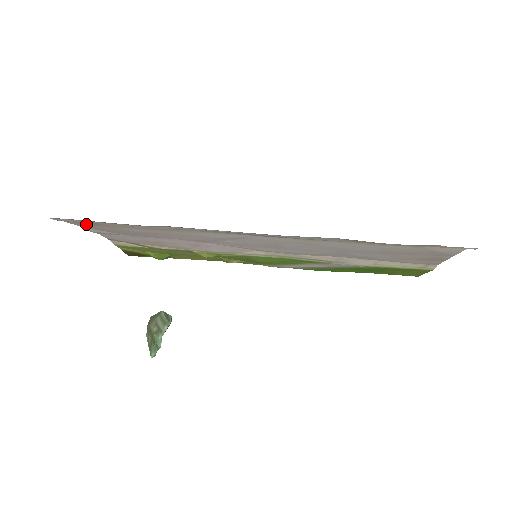
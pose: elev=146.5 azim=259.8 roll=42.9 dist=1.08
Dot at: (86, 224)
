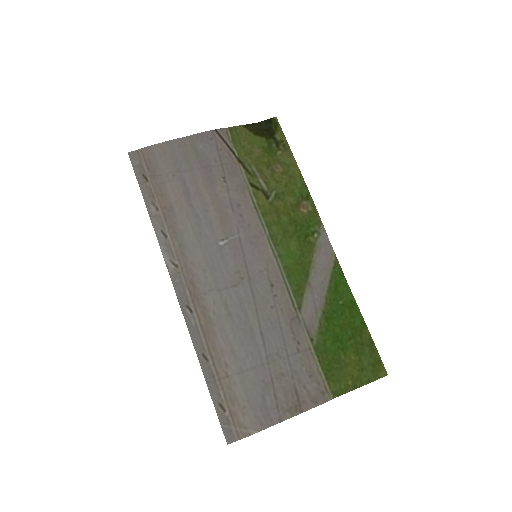
Dot at: (154, 161)
